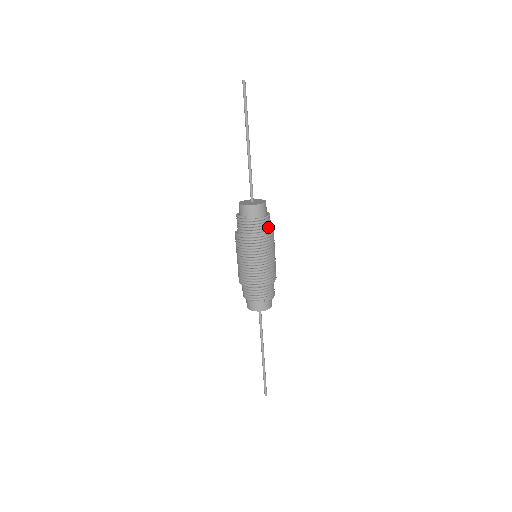
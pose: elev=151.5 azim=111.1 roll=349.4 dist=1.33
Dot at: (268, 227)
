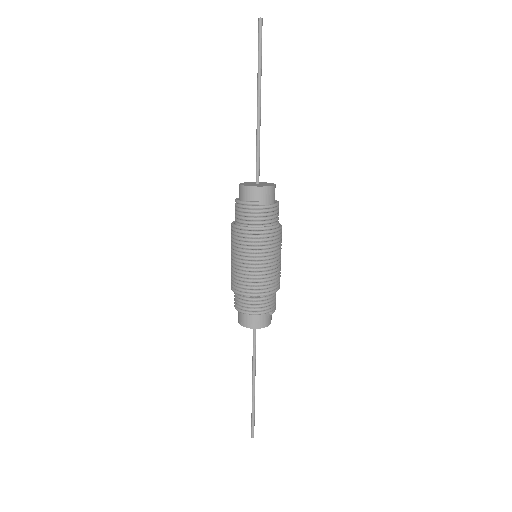
Dot at: occluded
